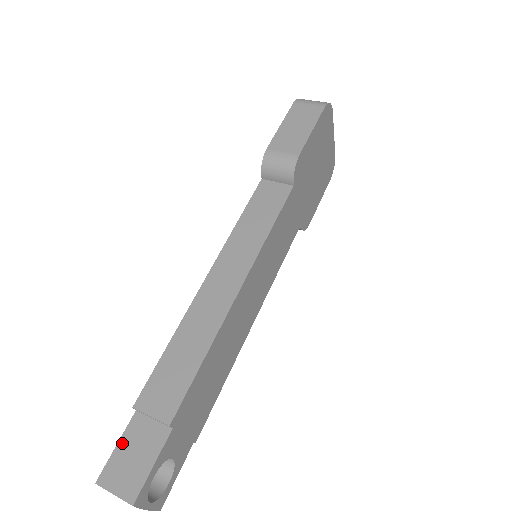
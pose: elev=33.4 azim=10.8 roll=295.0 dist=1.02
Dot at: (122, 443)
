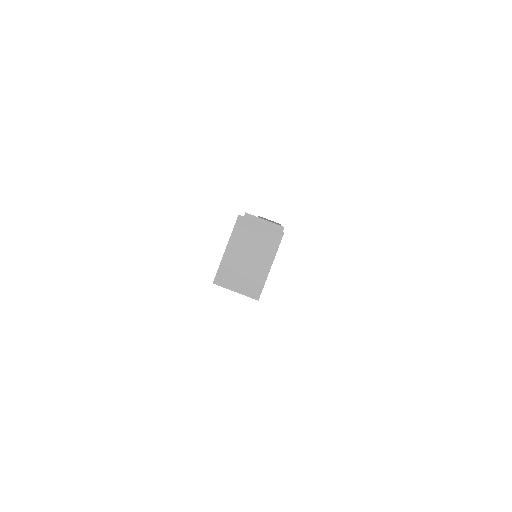
Dot at: occluded
